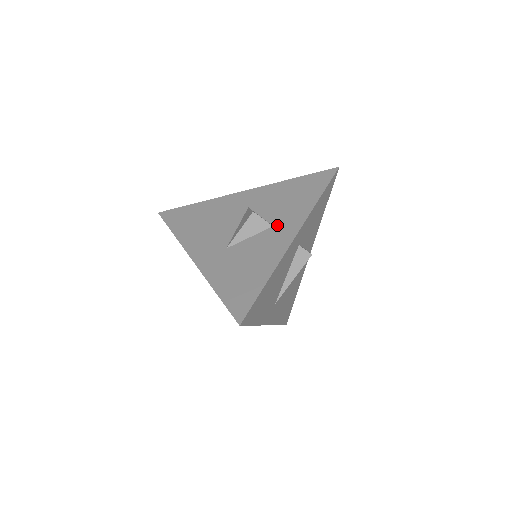
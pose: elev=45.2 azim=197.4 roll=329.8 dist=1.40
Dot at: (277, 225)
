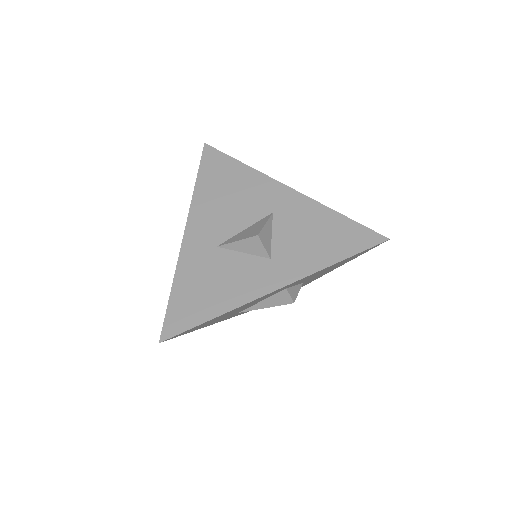
Dot at: (274, 261)
